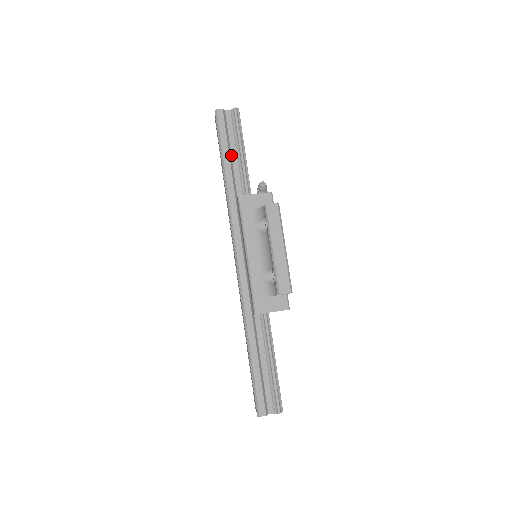
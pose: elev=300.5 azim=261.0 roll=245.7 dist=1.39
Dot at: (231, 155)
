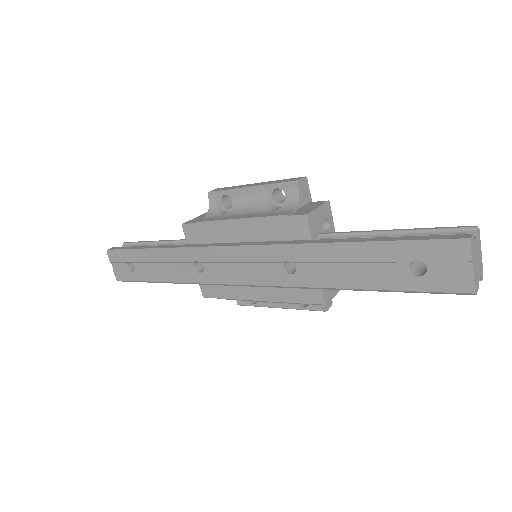
Dot at: occluded
